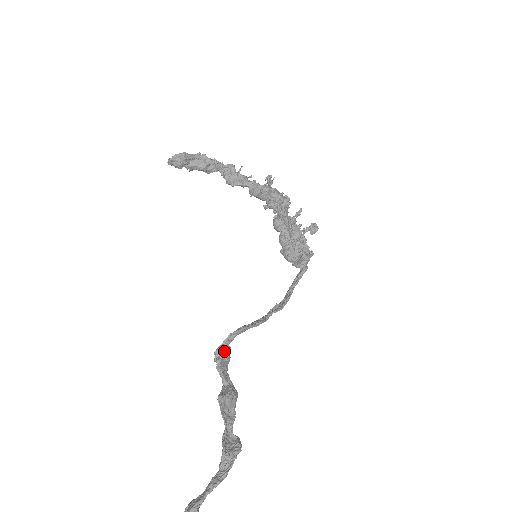
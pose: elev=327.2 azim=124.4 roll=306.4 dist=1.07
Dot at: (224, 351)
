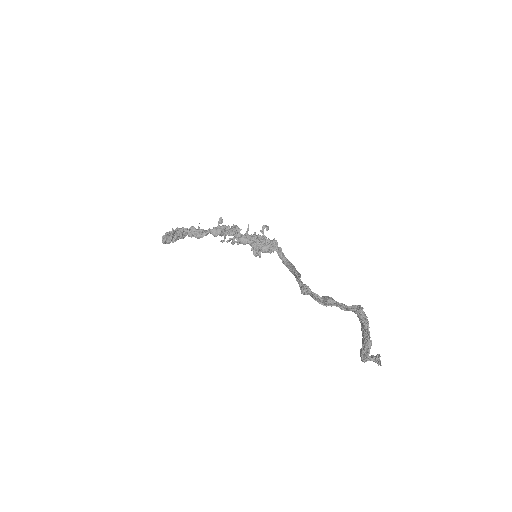
Dot at: (306, 286)
